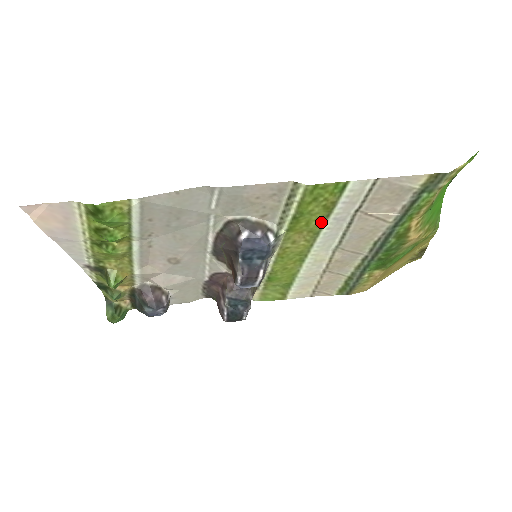
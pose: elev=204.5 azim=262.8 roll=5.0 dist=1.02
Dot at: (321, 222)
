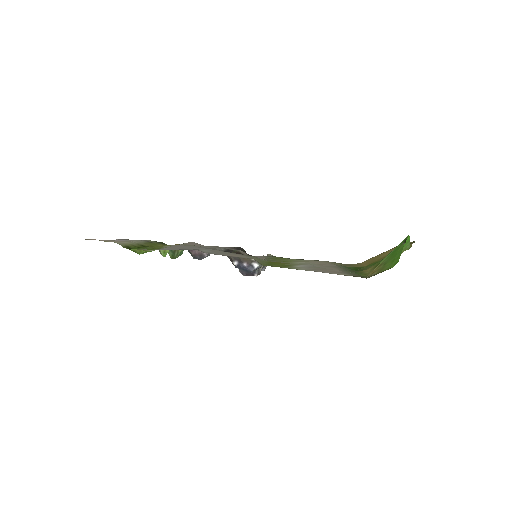
Dot at: (289, 265)
